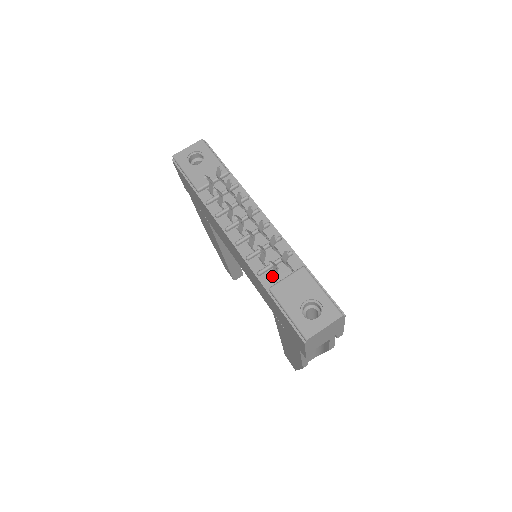
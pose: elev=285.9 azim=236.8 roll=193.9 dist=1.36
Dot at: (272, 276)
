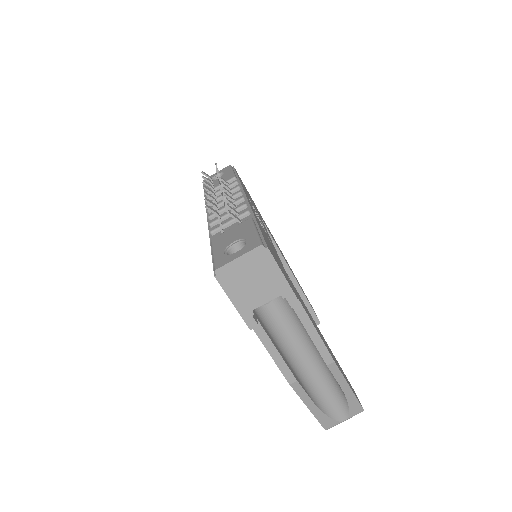
Dot at: (221, 232)
